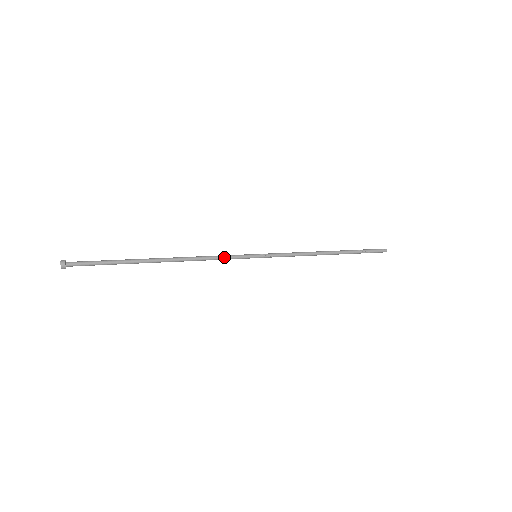
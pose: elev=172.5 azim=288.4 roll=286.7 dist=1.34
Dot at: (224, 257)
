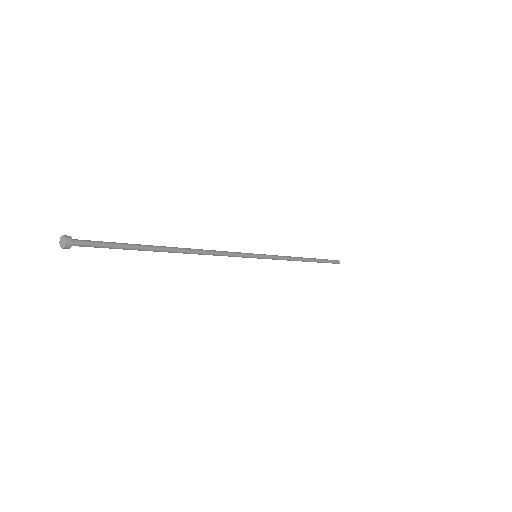
Dot at: (232, 252)
